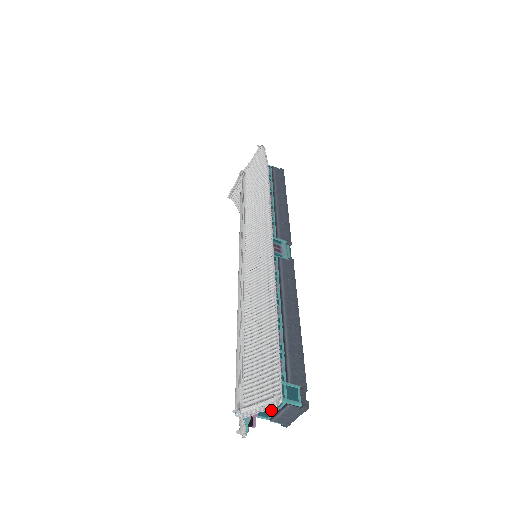
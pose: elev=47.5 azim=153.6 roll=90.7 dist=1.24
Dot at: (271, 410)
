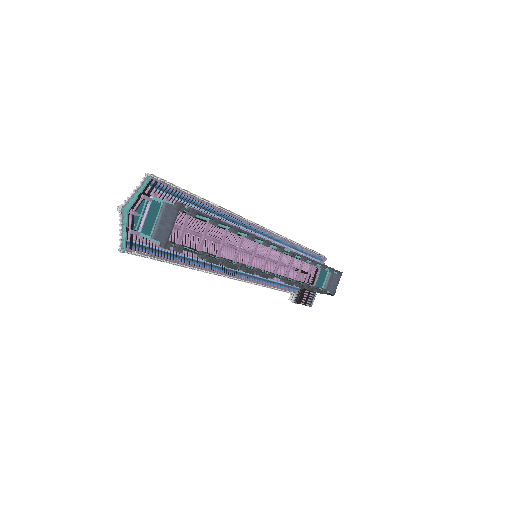
Dot at: (143, 195)
